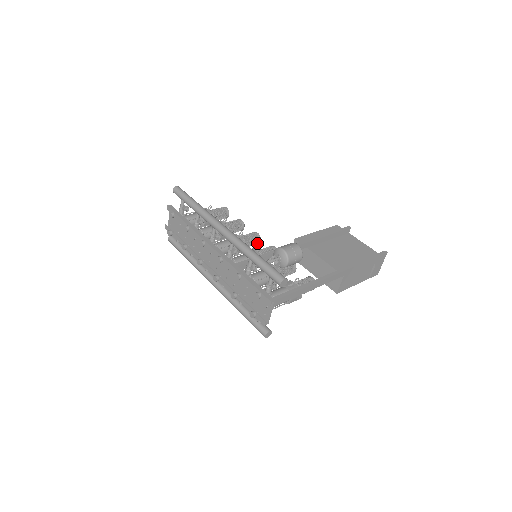
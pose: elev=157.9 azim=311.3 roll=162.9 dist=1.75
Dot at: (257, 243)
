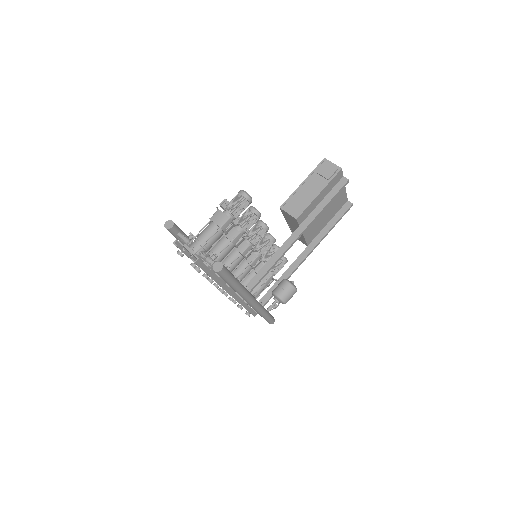
Dot at: occluded
